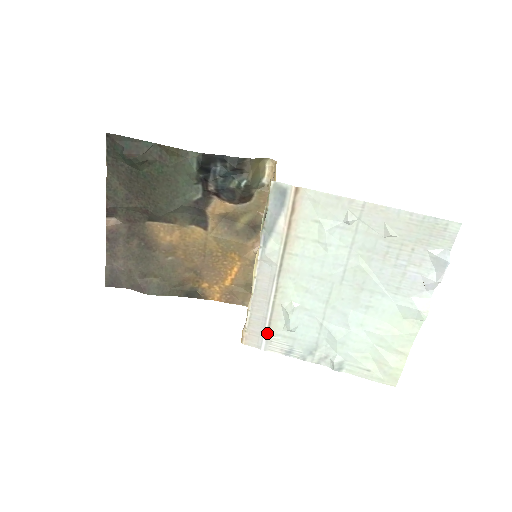
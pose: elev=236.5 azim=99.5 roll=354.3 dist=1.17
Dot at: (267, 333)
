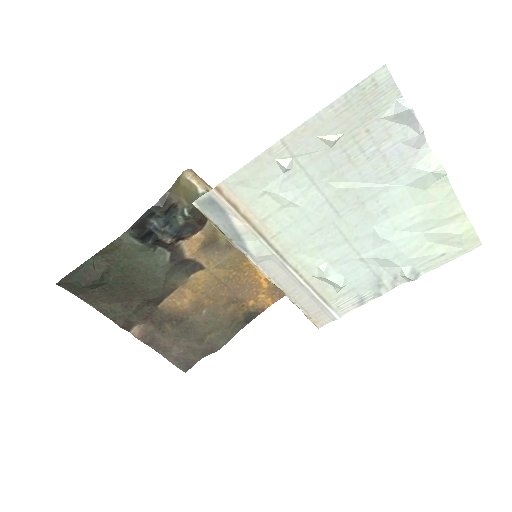
Dot at: (327, 305)
